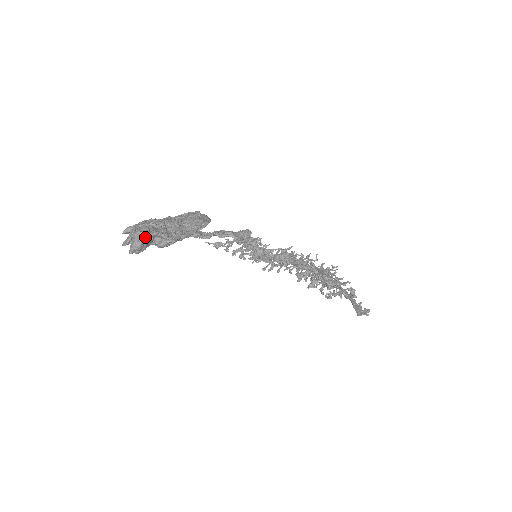
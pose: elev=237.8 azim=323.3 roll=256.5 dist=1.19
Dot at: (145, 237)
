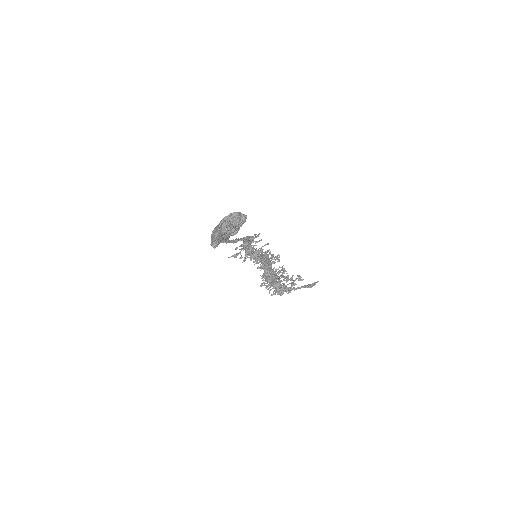
Dot at: (238, 214)
